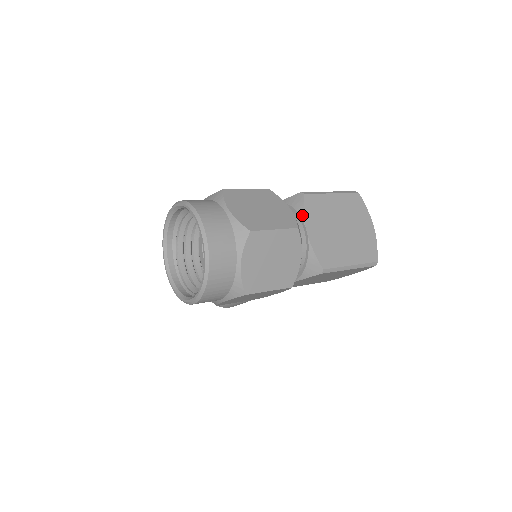
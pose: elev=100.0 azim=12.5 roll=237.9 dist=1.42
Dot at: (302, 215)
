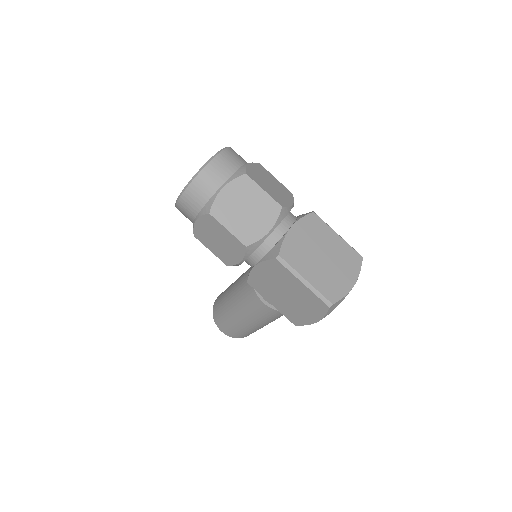
Dot at: (298, 219)
